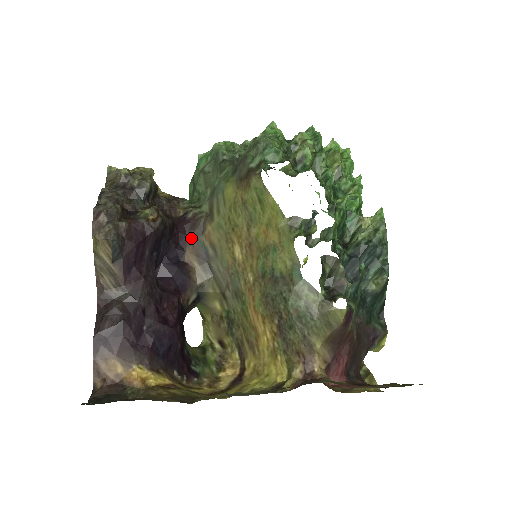
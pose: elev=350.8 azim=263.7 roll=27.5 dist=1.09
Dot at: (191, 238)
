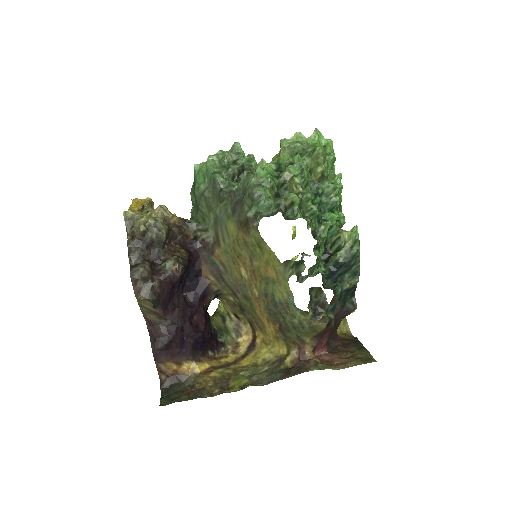
Dot at: (204, 258)
